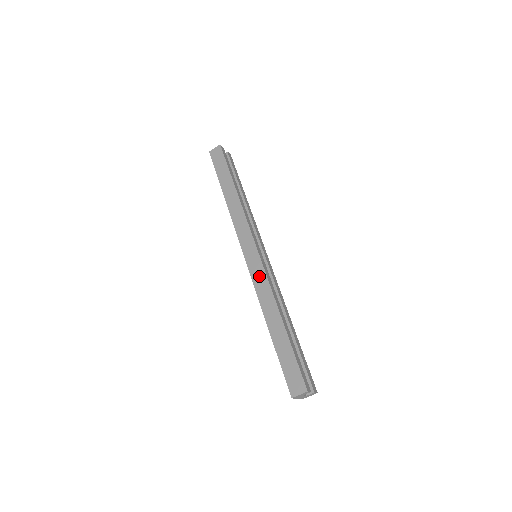
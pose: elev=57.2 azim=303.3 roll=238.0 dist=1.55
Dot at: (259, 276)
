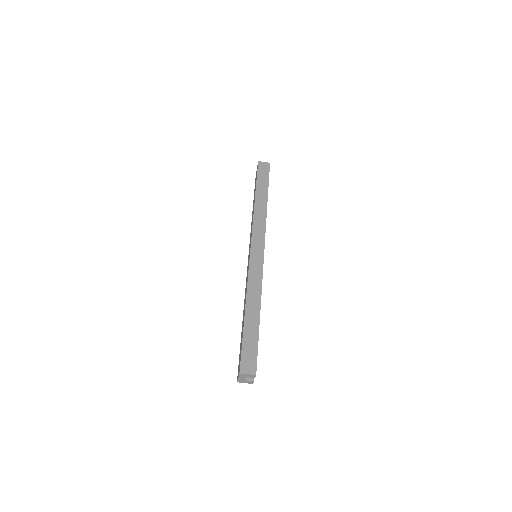
Dot at: (256, 270)
